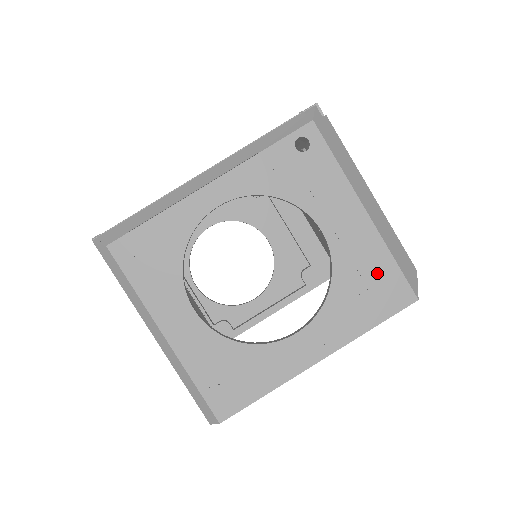
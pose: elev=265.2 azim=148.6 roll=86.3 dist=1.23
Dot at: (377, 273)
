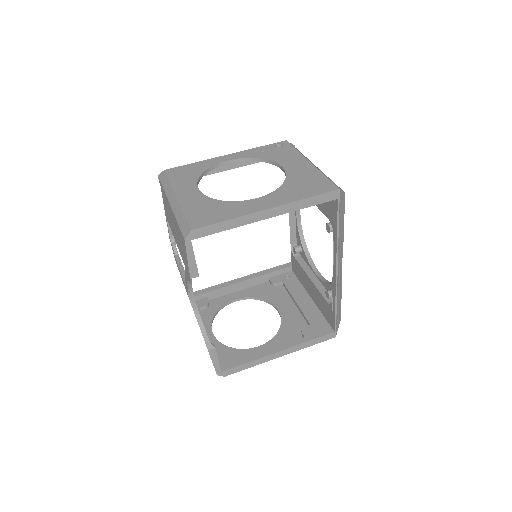
Dot at: (313, 180)
